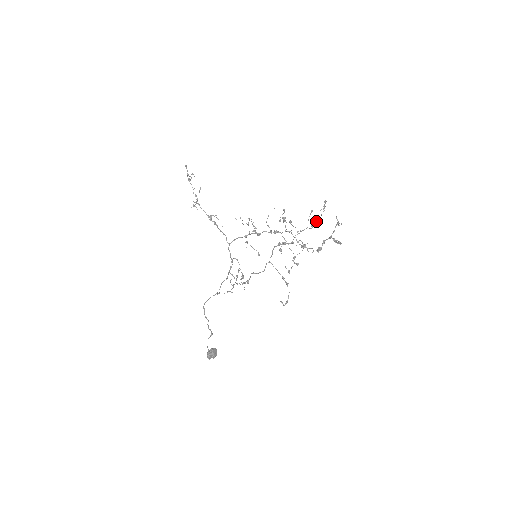
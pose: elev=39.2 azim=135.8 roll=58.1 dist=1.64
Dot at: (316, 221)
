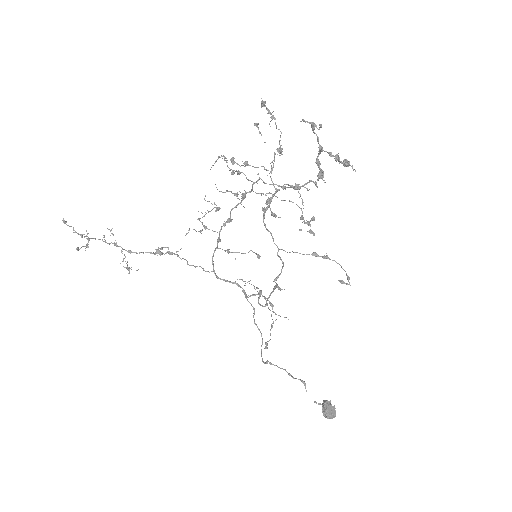
Dot at: occluded
